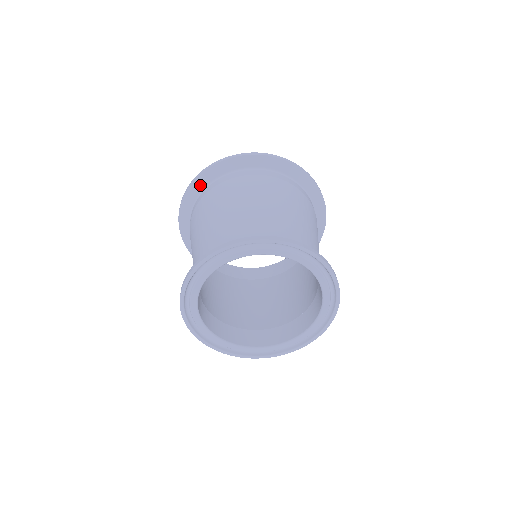
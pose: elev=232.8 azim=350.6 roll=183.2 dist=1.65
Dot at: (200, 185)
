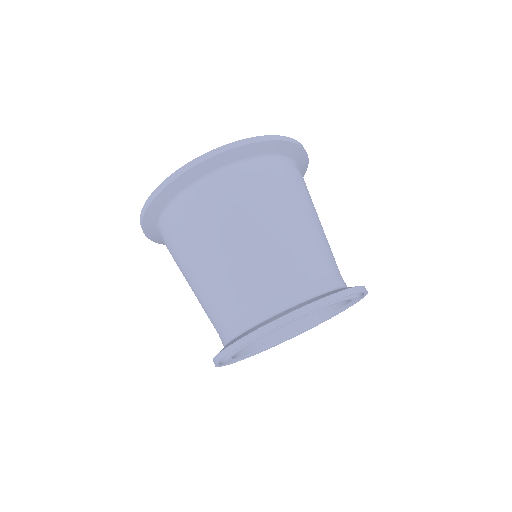
Dot at: (151, 224)
